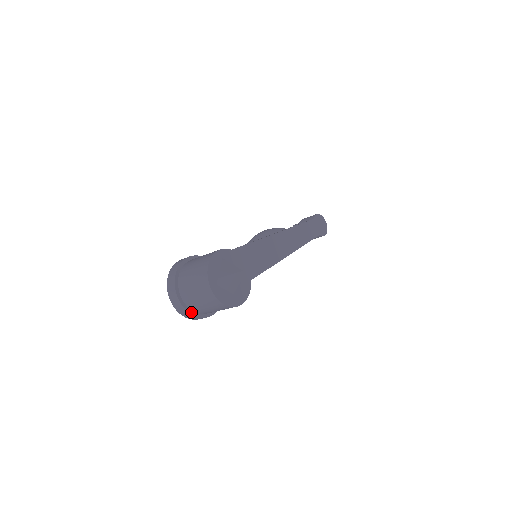
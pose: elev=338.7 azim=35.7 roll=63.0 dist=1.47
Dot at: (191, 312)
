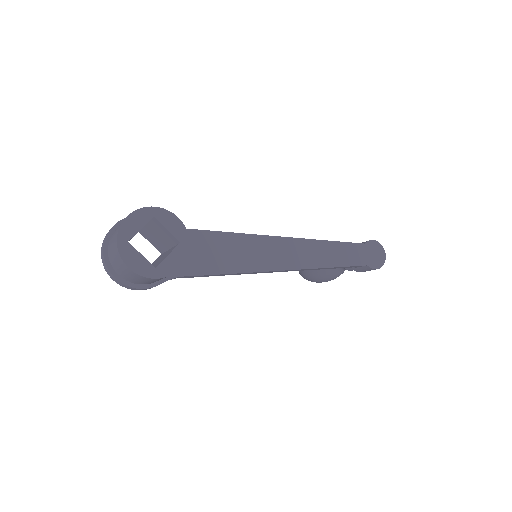
Dot at: (114, 273)
